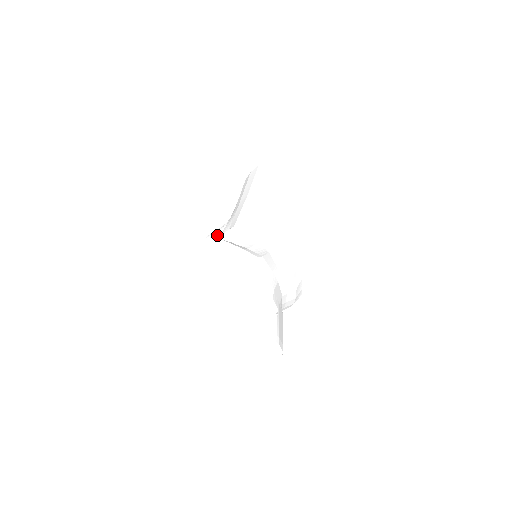
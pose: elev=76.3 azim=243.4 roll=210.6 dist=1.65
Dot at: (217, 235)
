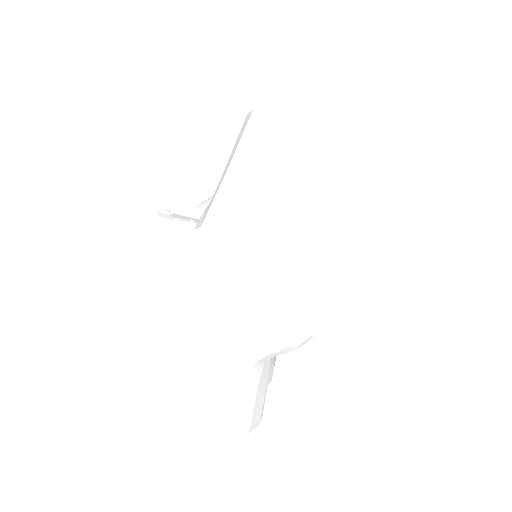
Dot at: (197, 216)
